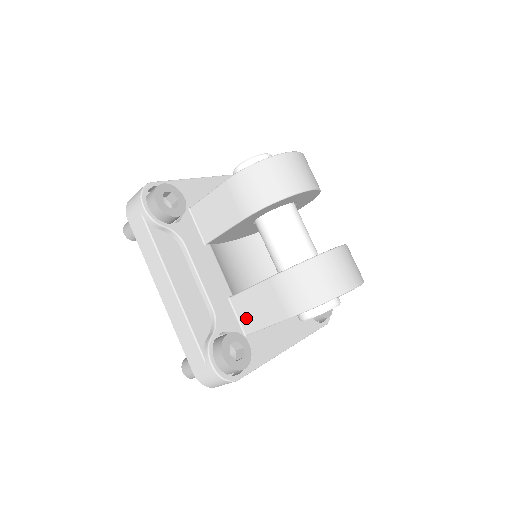
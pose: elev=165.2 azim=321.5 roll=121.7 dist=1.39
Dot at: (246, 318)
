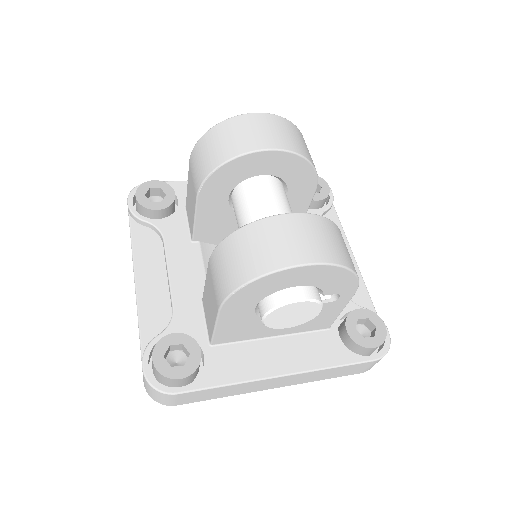
Dot at: (208, 321)
